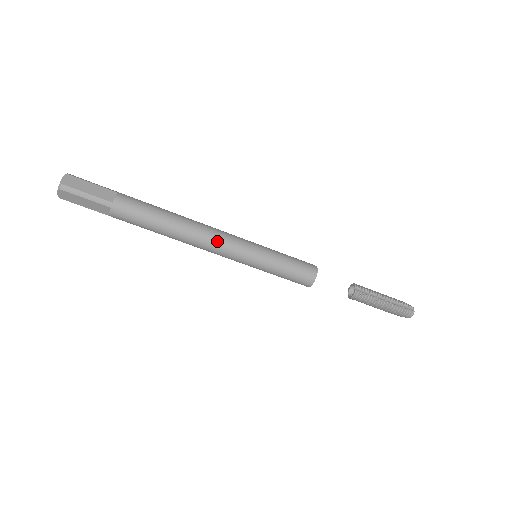
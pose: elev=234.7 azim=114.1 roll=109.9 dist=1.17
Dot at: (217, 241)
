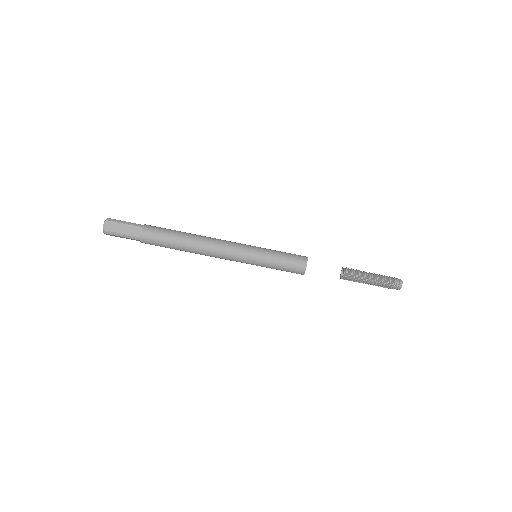
Dot at: (223, 241)
